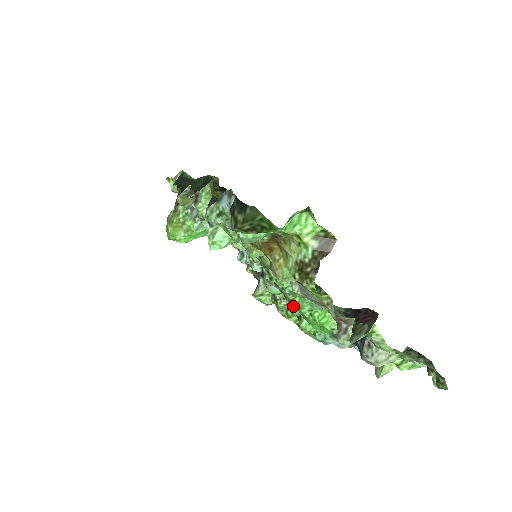
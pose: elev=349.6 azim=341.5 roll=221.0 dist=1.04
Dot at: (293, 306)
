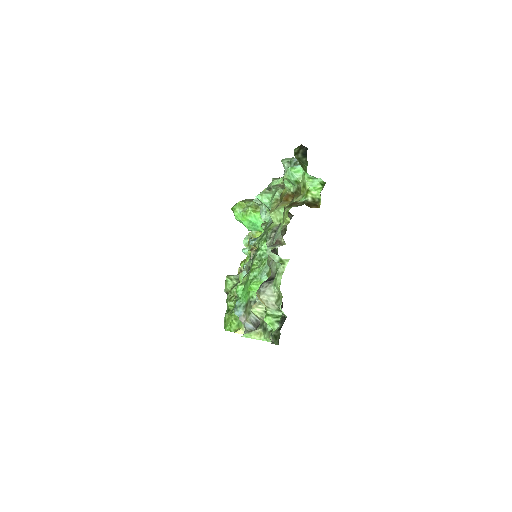
Dot at: (247, 275)
